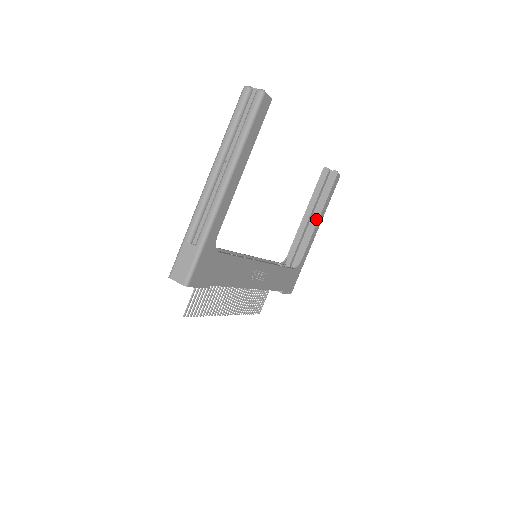
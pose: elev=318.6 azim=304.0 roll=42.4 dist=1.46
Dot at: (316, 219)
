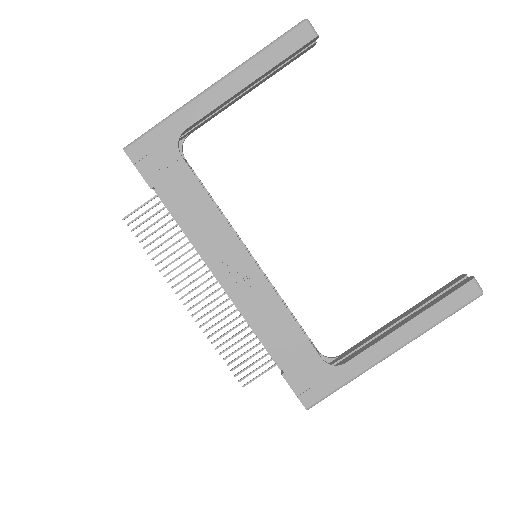
Dot at: (403, 323)
